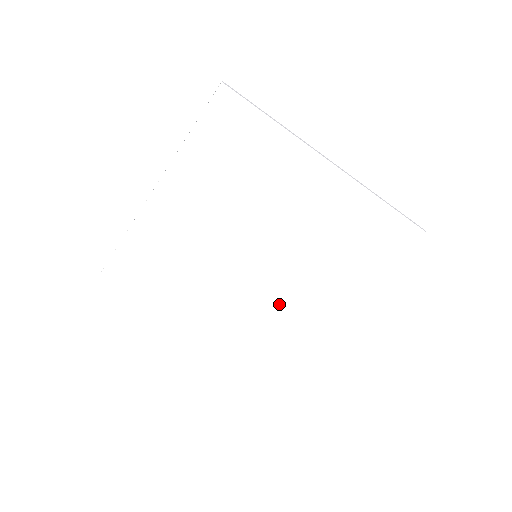
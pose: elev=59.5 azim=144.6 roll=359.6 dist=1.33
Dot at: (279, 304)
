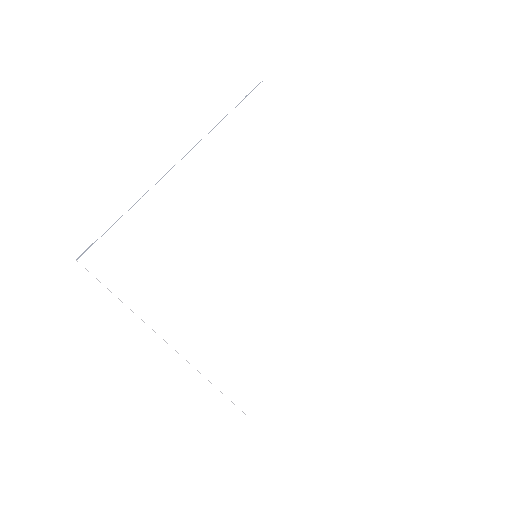
Dot at: (267, 316)
